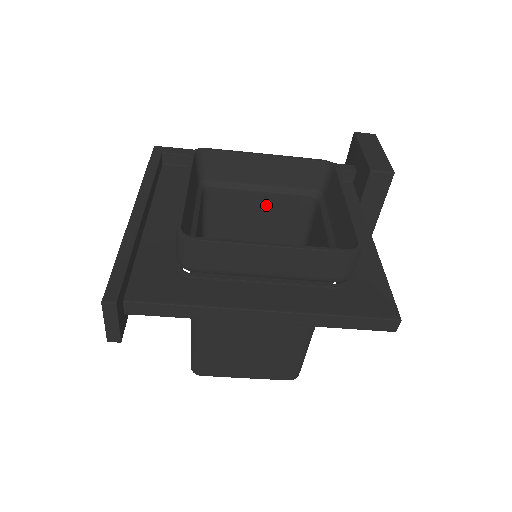
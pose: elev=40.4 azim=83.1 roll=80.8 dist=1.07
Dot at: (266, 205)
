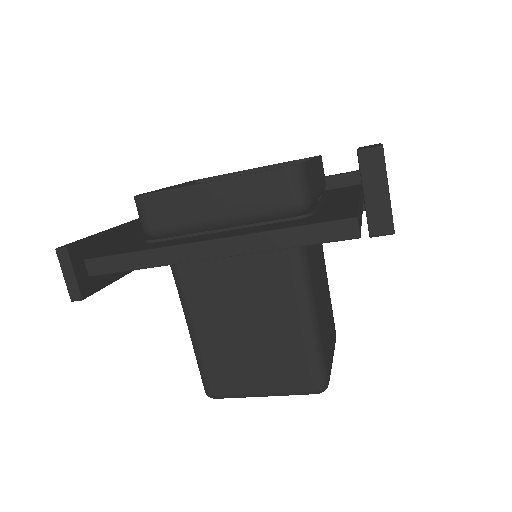
Dot at: occluded
